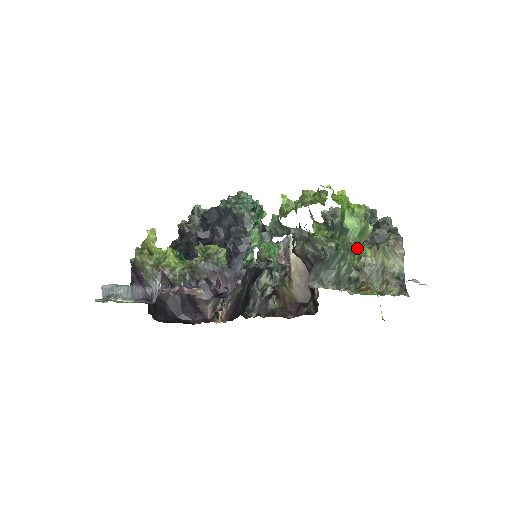
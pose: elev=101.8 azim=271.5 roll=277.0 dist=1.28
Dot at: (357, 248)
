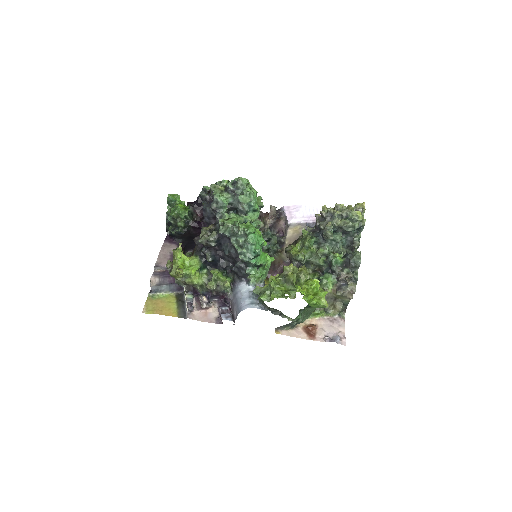
Dot at: occluded
